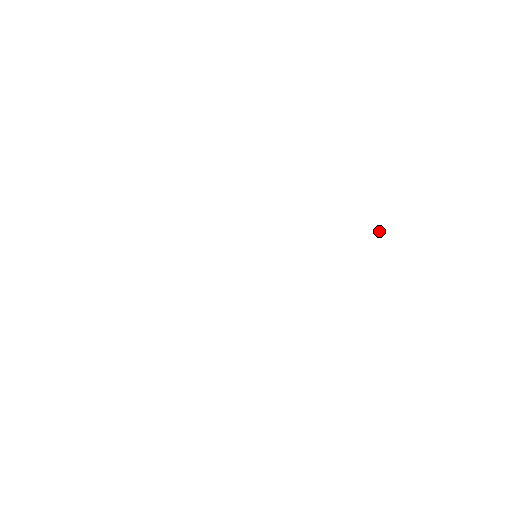
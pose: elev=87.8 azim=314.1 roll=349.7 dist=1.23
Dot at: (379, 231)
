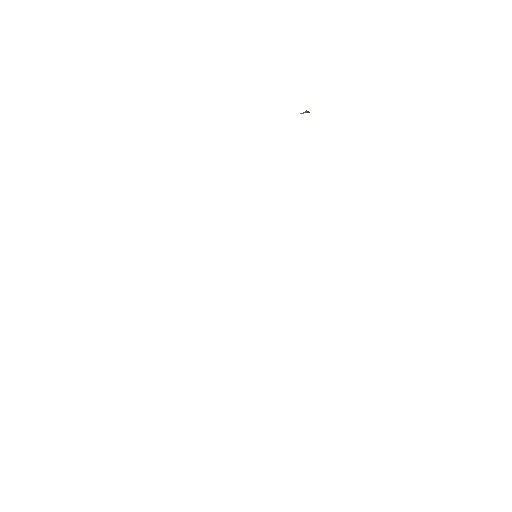
Dot at: (306, 112)
